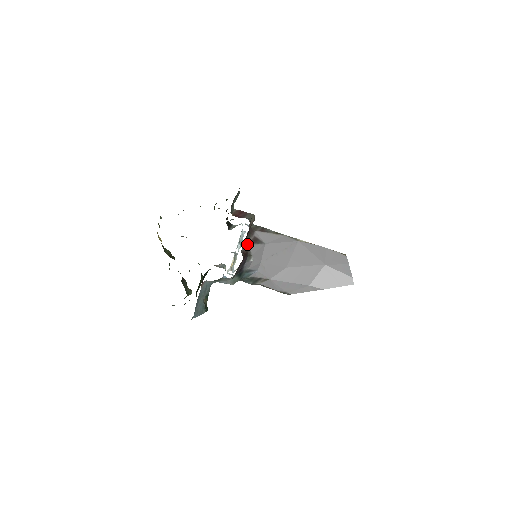
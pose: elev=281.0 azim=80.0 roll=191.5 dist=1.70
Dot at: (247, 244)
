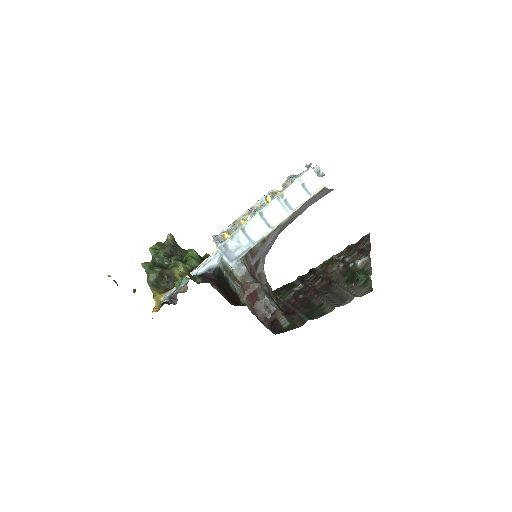
Dot at: (269, 291)
